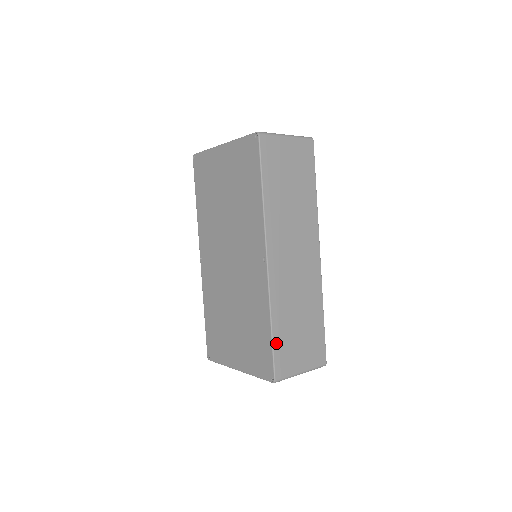
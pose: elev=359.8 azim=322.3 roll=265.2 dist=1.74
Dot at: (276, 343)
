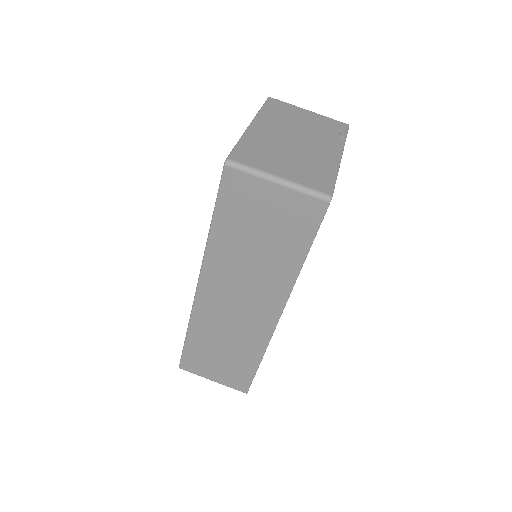
Dot at: (188, 348)
